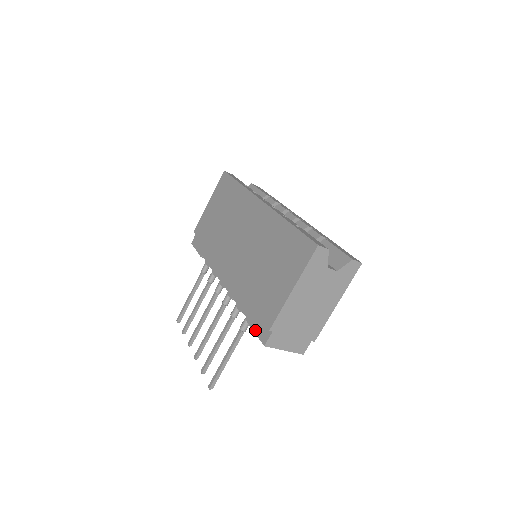
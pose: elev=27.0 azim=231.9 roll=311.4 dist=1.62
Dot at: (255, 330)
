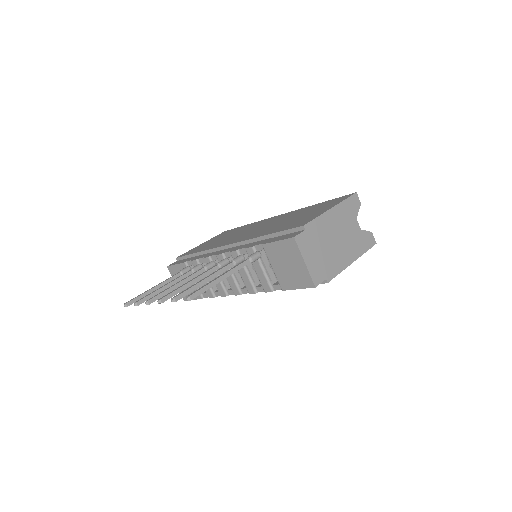
Dot at: (278, 239)
